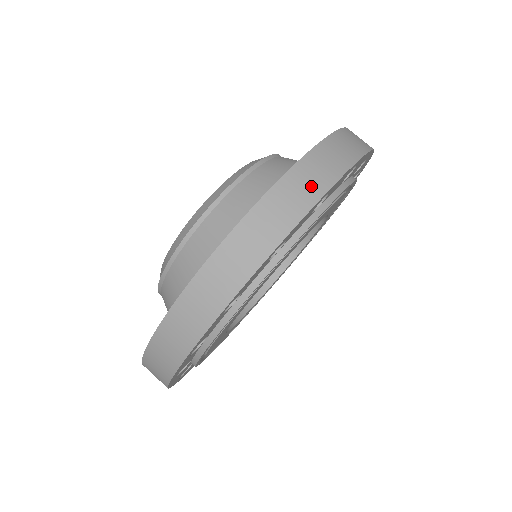
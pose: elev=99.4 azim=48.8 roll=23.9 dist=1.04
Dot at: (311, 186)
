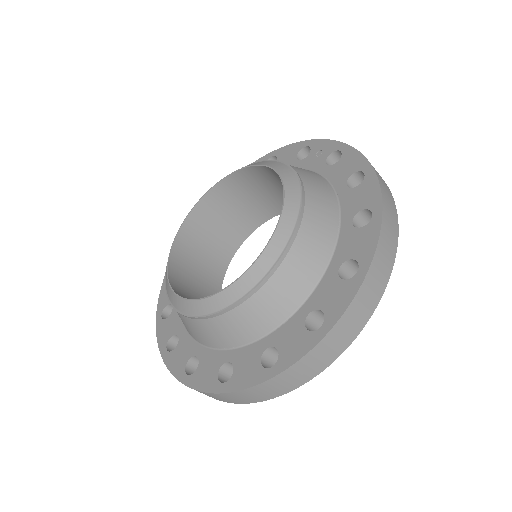
Dot at: (228, 400)
